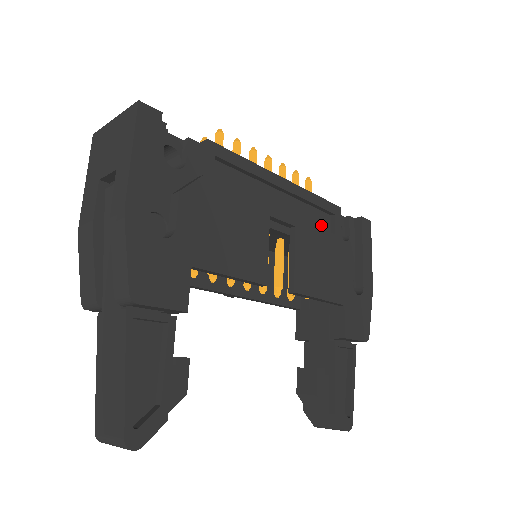
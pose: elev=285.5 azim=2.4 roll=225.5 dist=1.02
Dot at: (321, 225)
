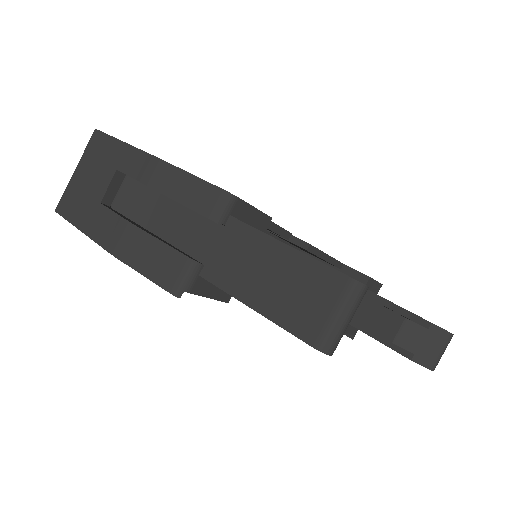
Dot at: occluded
